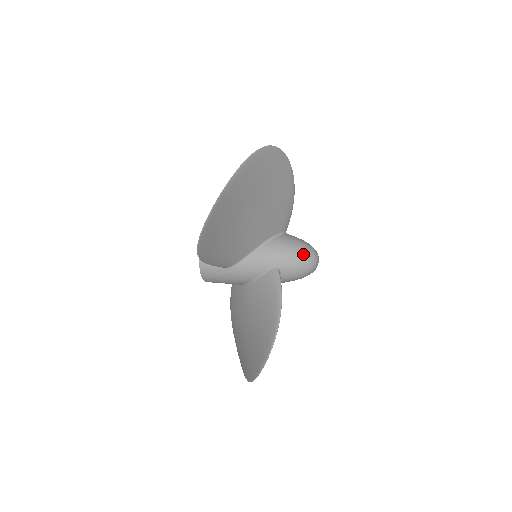
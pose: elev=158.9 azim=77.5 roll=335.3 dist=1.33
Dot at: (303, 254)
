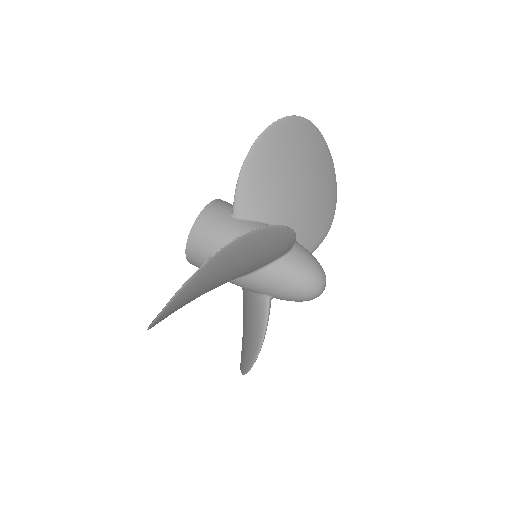
Dot at: (300, 292)
